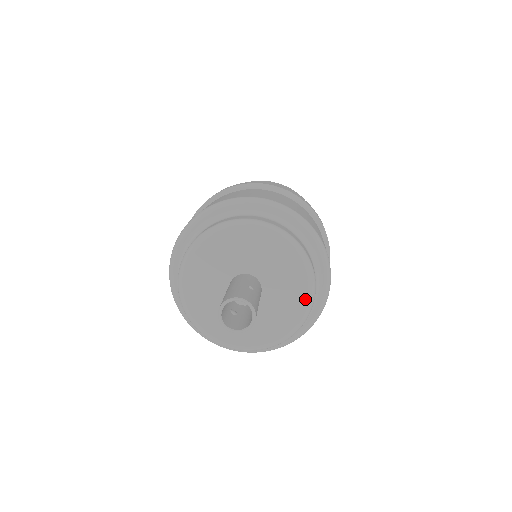
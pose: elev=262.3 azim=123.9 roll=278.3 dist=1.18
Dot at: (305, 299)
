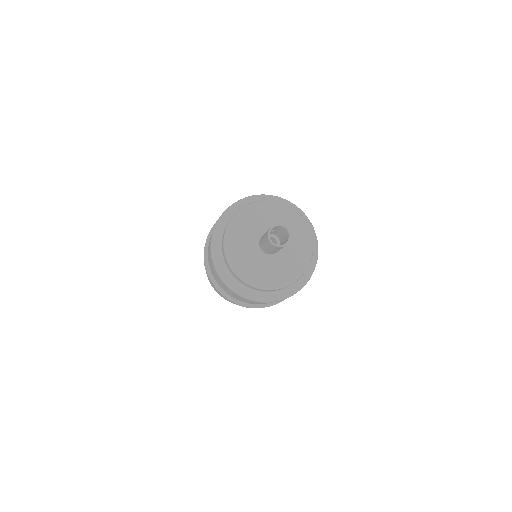
Dot at: (300, 221)
